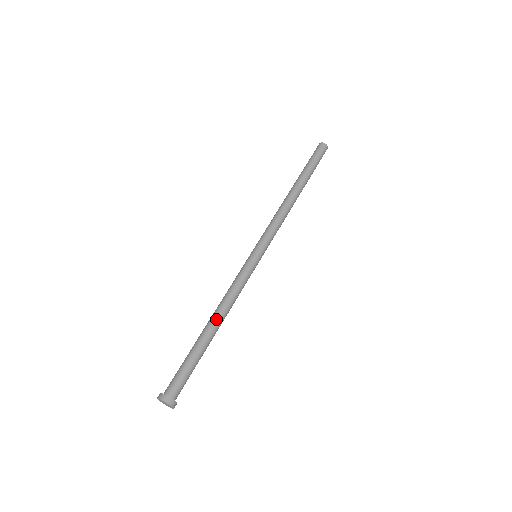
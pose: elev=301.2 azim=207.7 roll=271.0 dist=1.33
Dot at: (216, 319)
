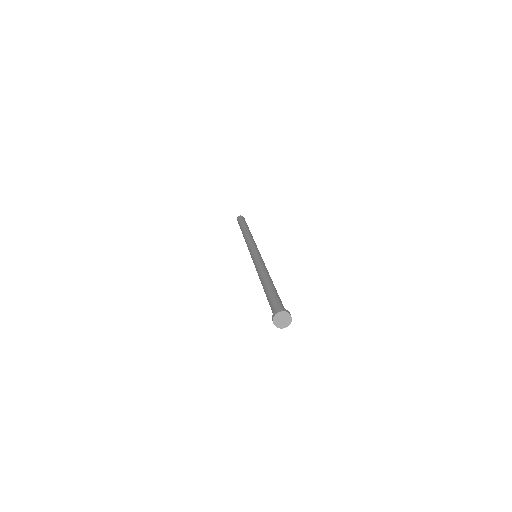
Dot at: (264, 277)
